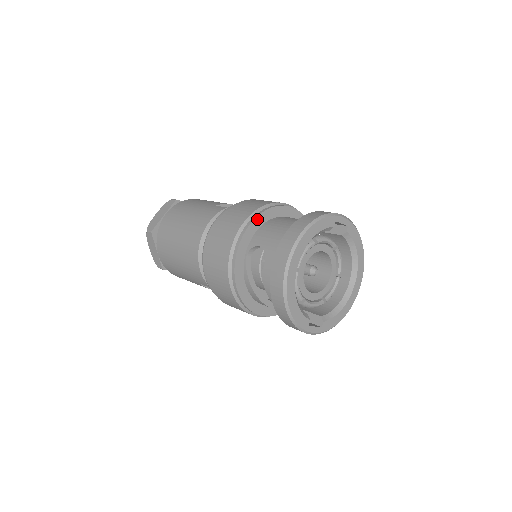
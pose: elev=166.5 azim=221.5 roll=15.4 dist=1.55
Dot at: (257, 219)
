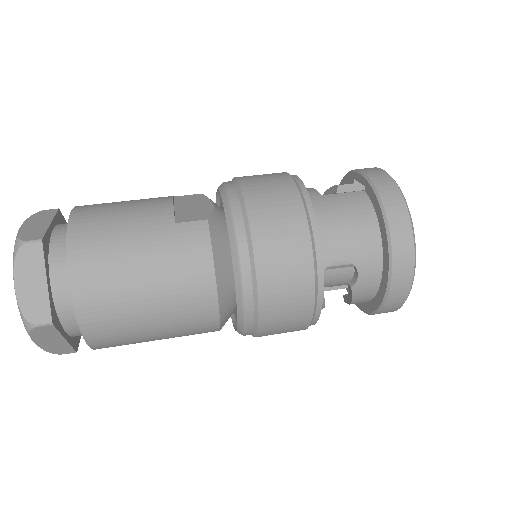
Dot at: (316, 228)
